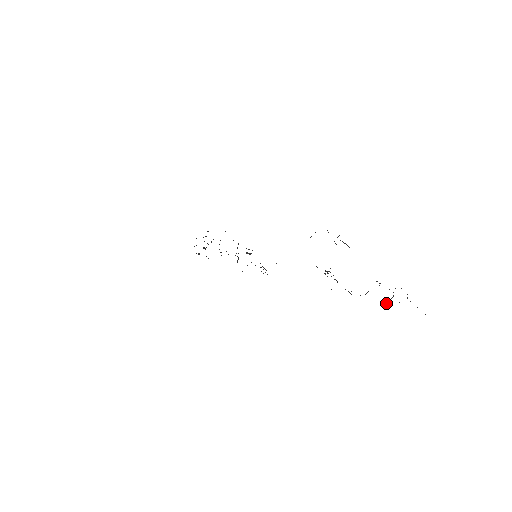
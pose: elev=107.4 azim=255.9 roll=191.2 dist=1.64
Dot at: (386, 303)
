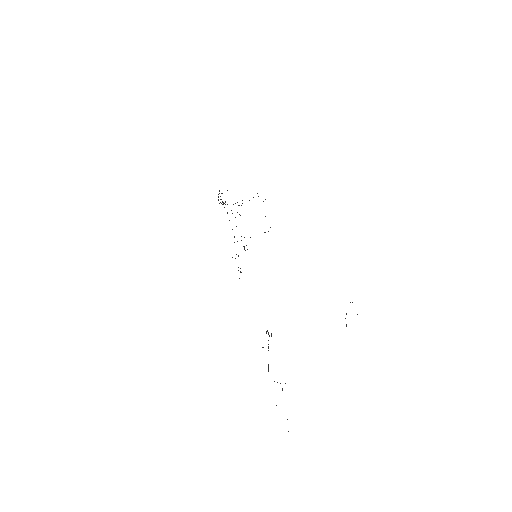
Dot at: occluded
